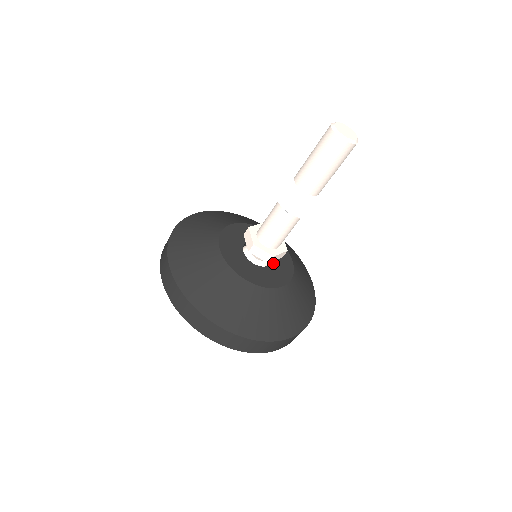
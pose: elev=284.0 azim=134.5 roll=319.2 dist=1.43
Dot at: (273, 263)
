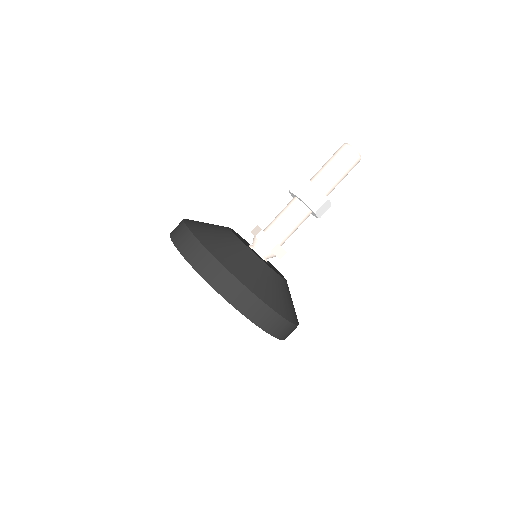
Dot at: (270, 265)
